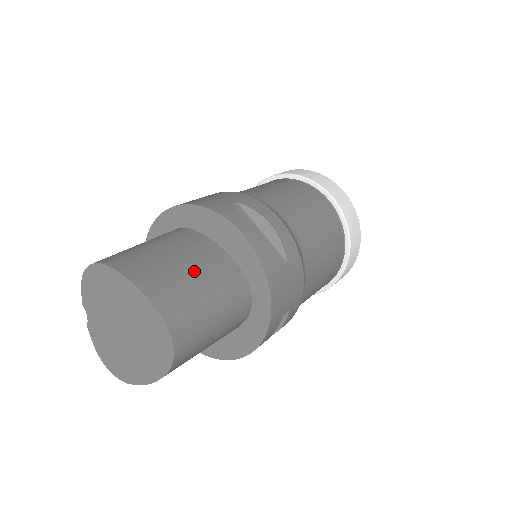
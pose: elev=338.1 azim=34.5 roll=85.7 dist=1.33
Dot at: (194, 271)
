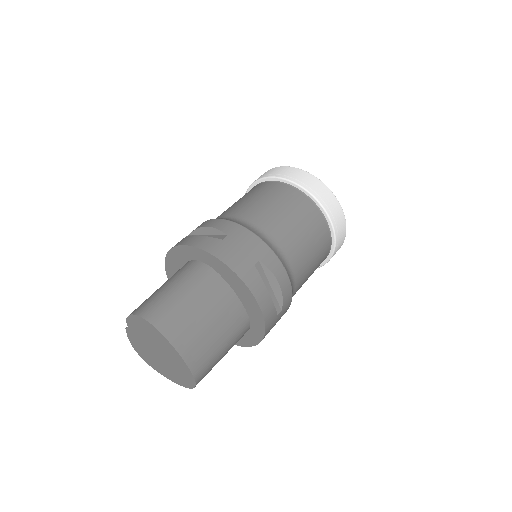
Dot at: (217, 328)
